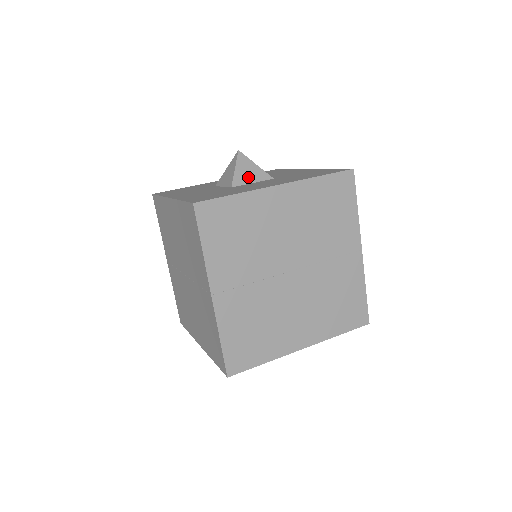
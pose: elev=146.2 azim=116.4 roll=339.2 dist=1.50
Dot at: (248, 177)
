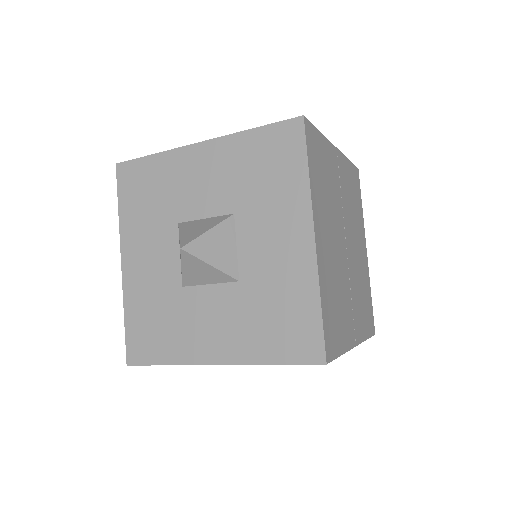
Dot at: occluded
